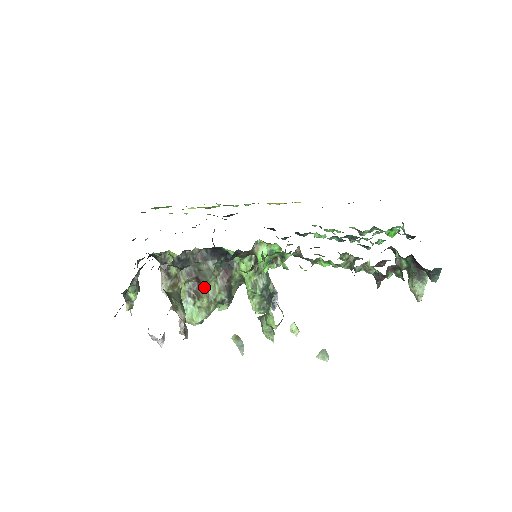
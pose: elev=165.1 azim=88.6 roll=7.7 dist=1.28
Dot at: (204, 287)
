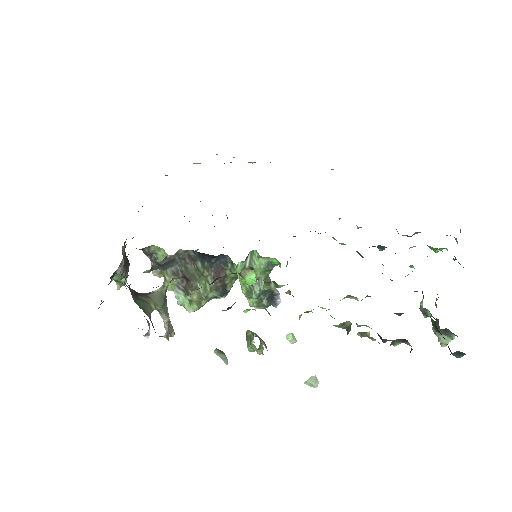
Dot at: (193, 285)
